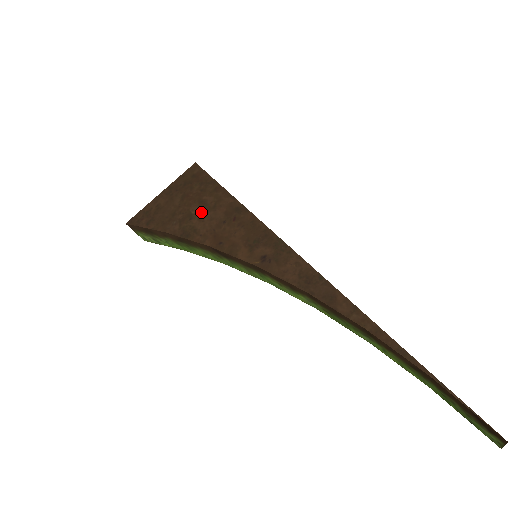
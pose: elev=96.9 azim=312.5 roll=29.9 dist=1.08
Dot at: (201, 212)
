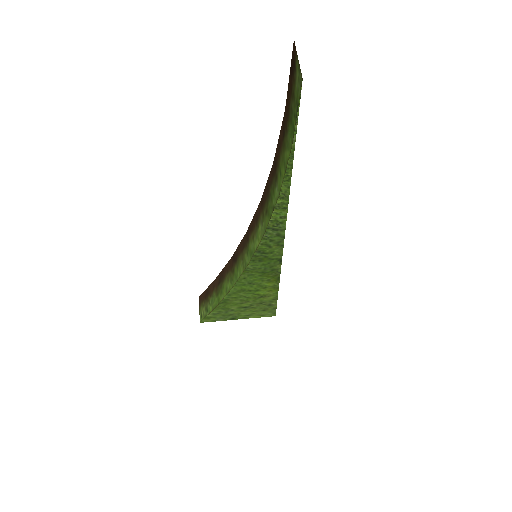
Dot at: occluded
